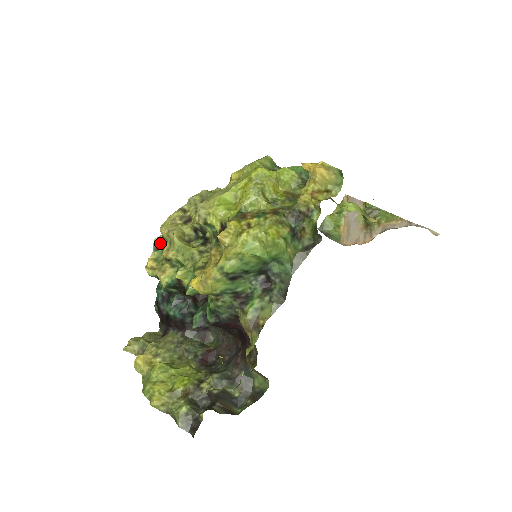
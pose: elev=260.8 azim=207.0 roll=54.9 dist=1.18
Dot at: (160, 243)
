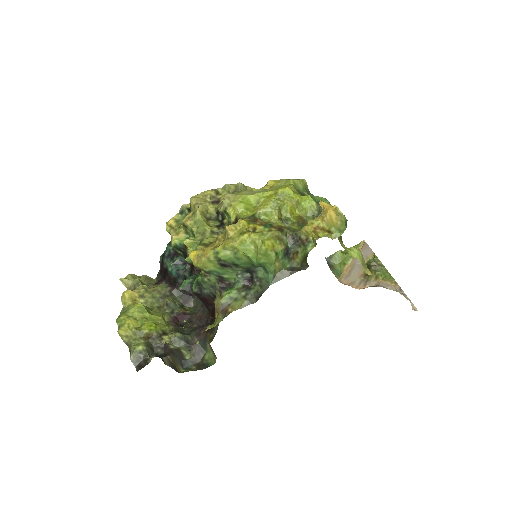
Dot at: (186, 209)
